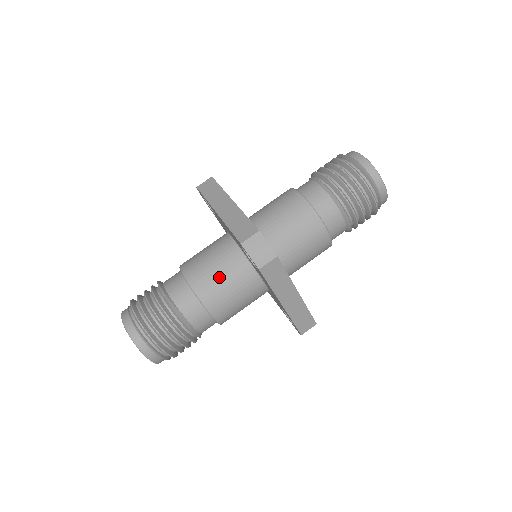
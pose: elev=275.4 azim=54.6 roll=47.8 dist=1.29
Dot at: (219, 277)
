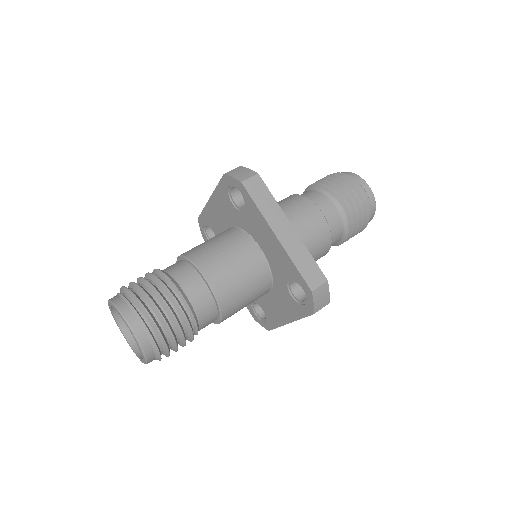
Dot at: (213, 244)
